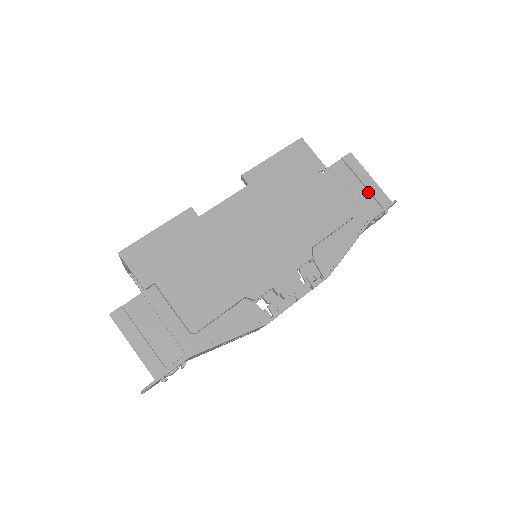
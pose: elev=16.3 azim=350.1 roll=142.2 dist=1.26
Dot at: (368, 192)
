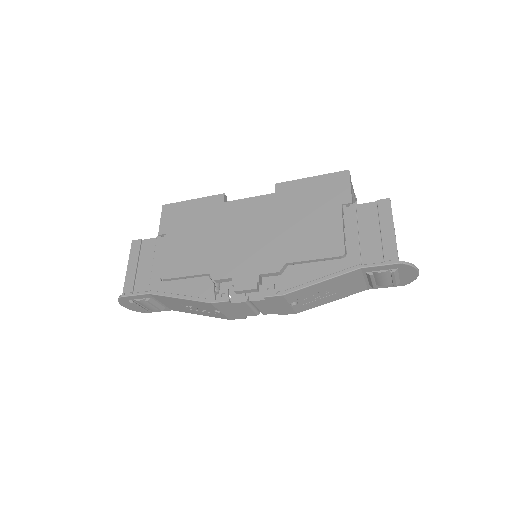
Dot at: (381, 241)
